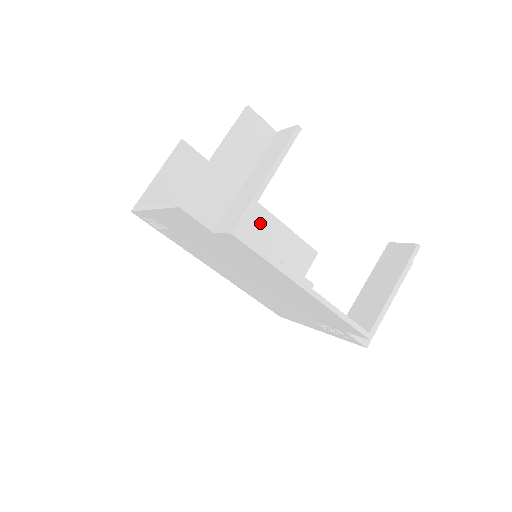
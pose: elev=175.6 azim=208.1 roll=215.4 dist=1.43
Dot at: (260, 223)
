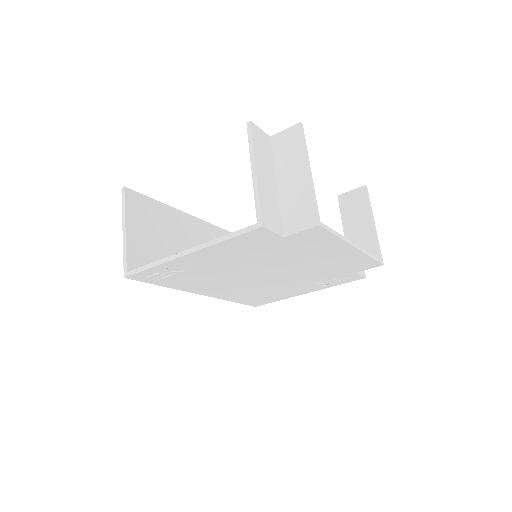
Dot at: (208, 236)
